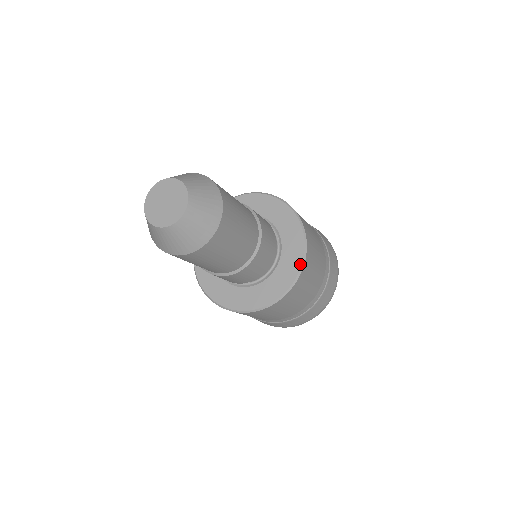
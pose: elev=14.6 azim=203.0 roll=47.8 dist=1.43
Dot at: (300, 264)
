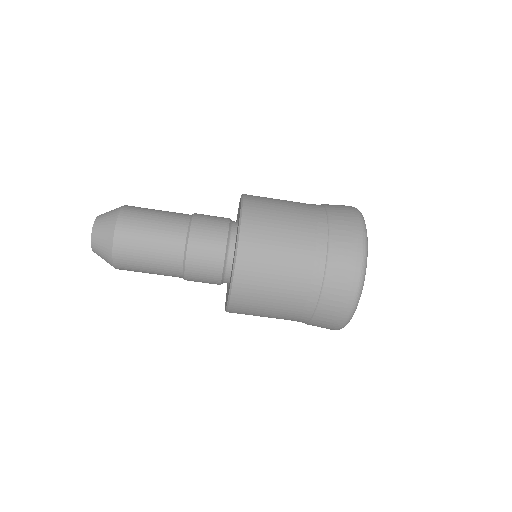
Dot at: (240, 198)
